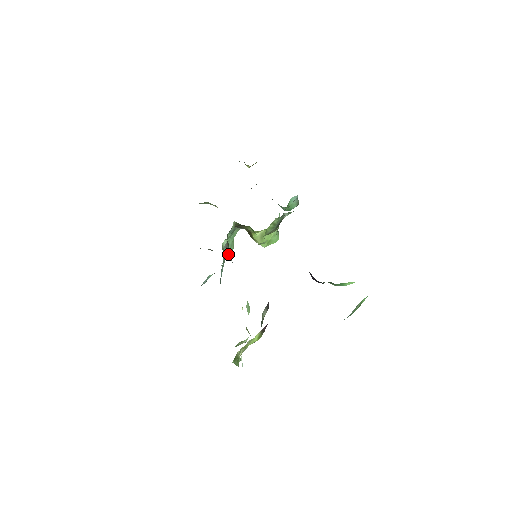
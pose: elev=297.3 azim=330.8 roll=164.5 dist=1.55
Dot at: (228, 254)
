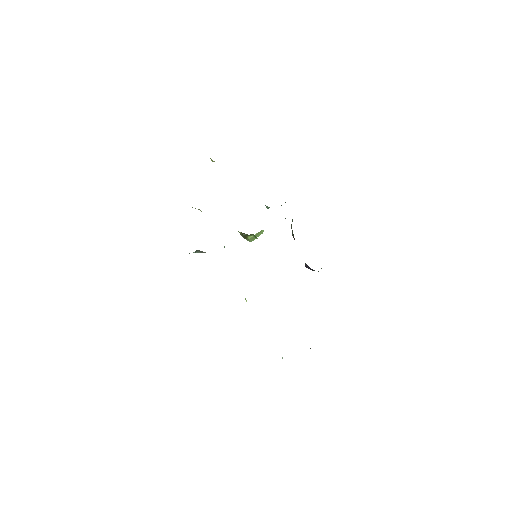
Dot at: occluded
